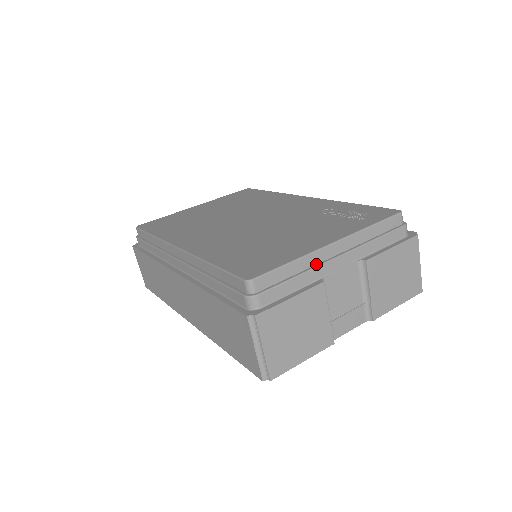
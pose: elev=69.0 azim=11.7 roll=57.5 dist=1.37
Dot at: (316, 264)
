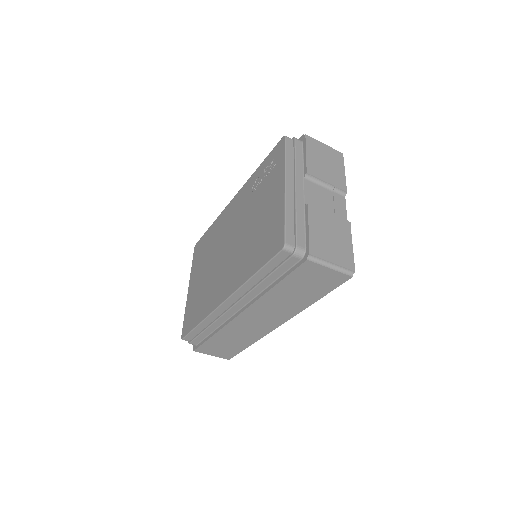
Dot at: (294, 203)
